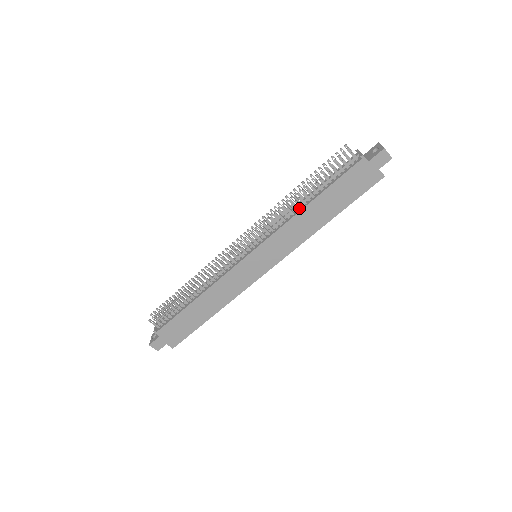
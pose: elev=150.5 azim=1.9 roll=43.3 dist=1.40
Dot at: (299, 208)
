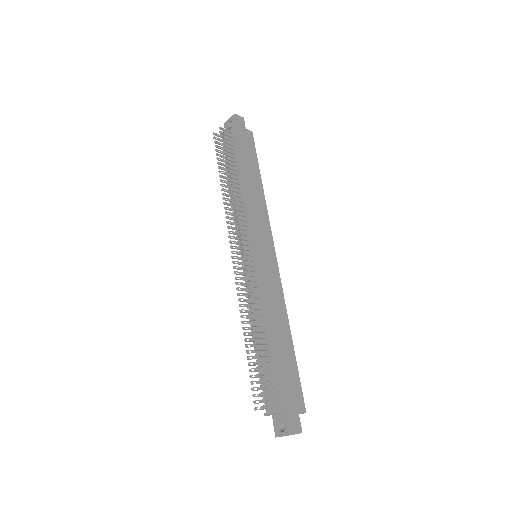
Dot at: (239, 190)
